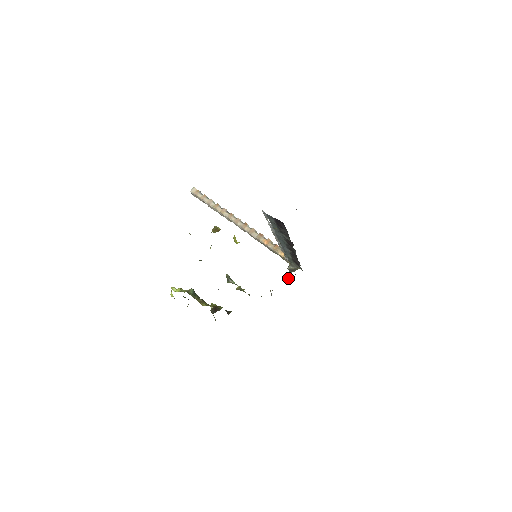
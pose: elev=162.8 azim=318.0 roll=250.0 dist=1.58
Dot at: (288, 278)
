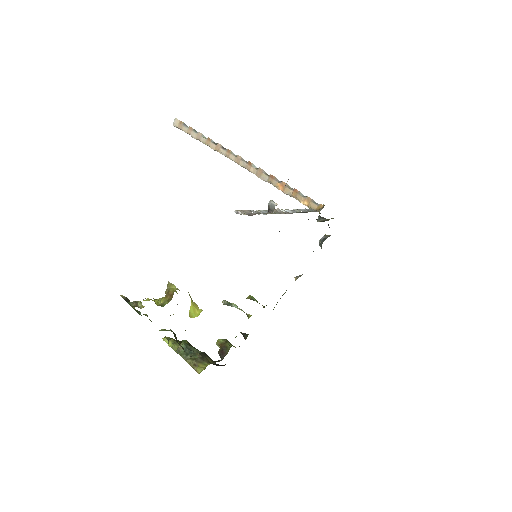
Dot at: (319, 241)
